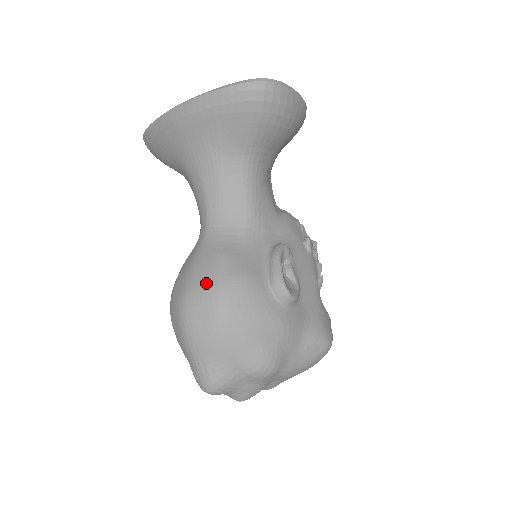
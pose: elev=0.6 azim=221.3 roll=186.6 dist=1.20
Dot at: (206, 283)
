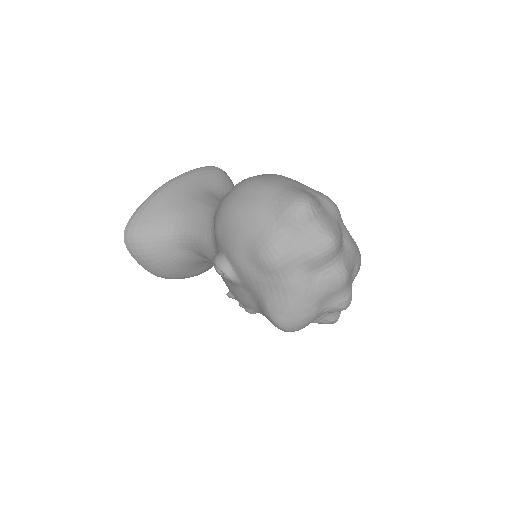
Dot at: occluded
